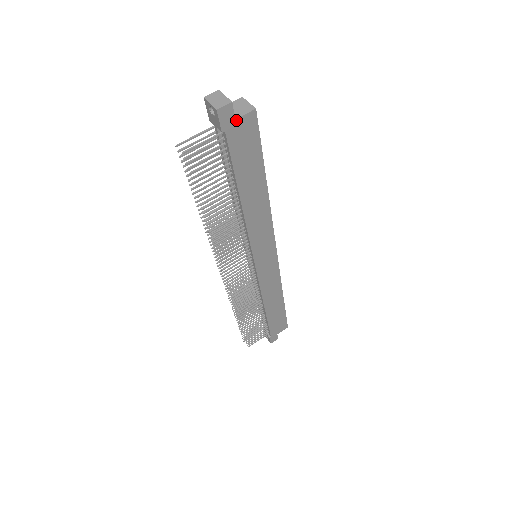
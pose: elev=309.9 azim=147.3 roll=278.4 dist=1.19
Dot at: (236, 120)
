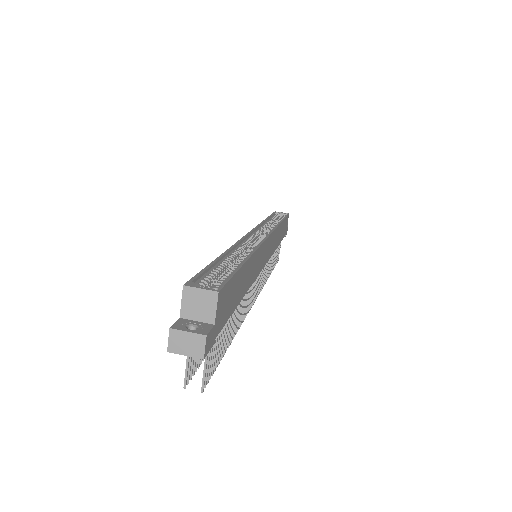
Dot at: (215, 323)
